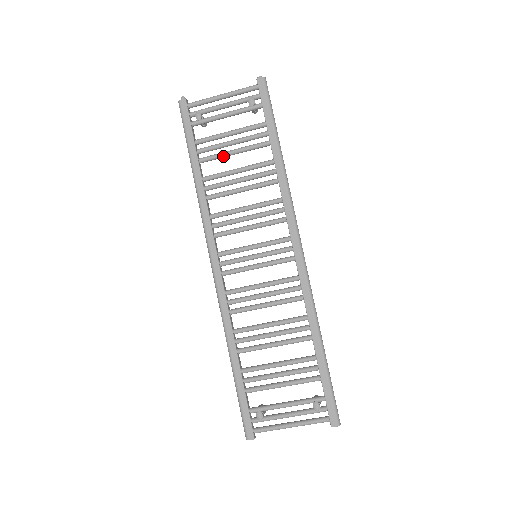
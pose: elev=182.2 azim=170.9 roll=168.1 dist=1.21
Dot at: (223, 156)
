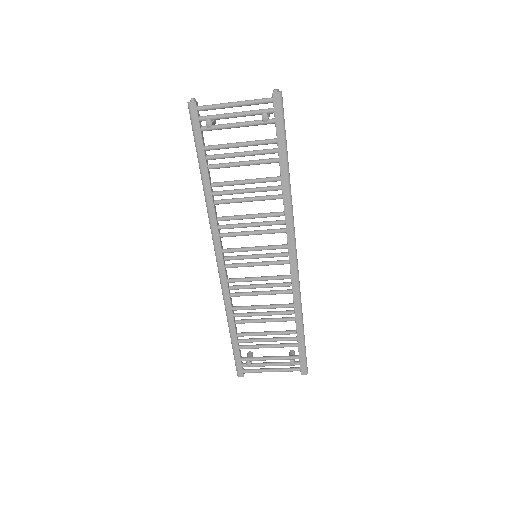
Dot at: occluded
